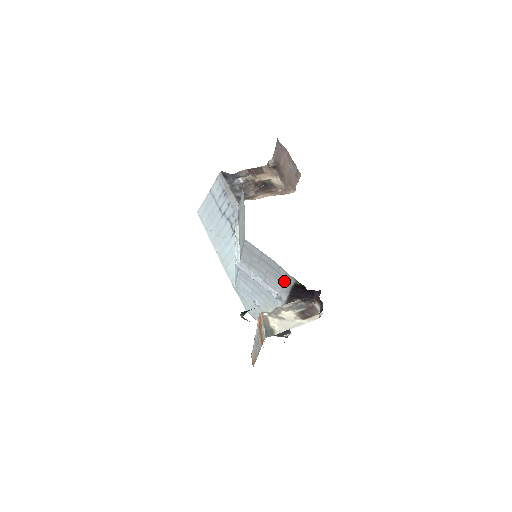
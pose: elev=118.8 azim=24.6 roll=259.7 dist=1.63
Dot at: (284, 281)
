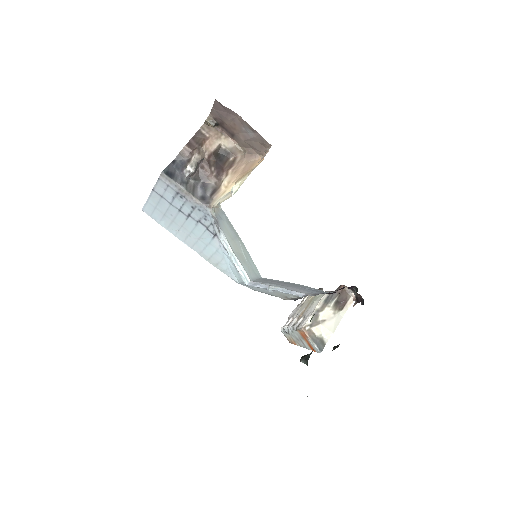
Dot at: (314, 291)
